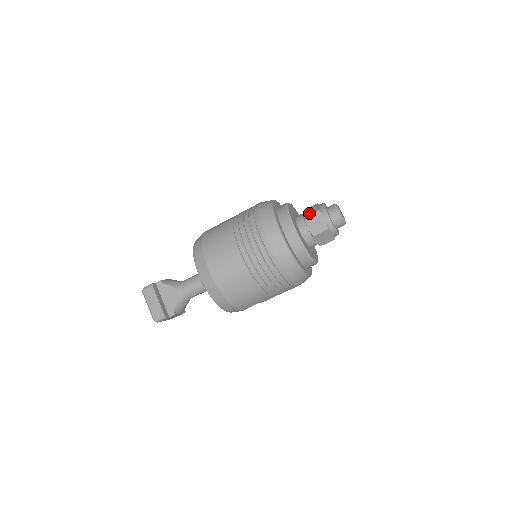
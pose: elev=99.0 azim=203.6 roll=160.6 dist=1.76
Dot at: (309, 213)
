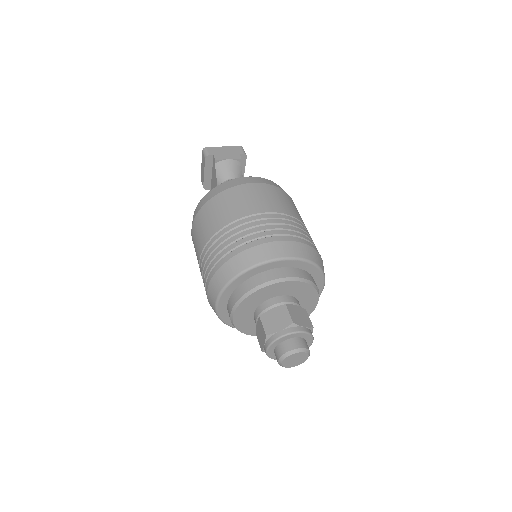
Dot at: (266, 320)
